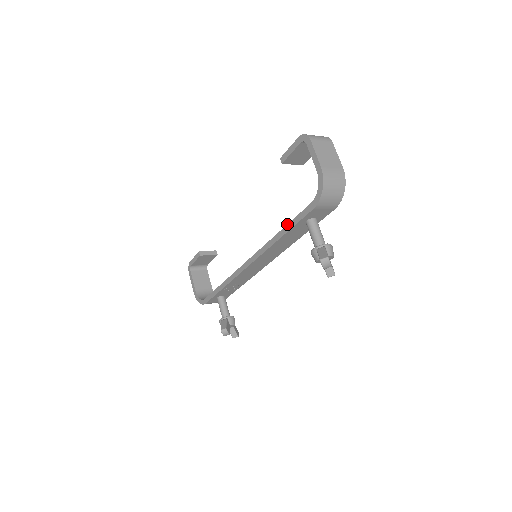
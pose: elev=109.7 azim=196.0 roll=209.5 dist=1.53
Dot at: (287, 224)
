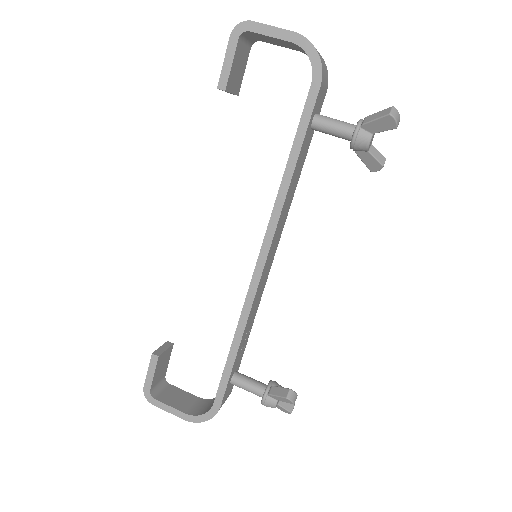
Dot at: (292, 145)
